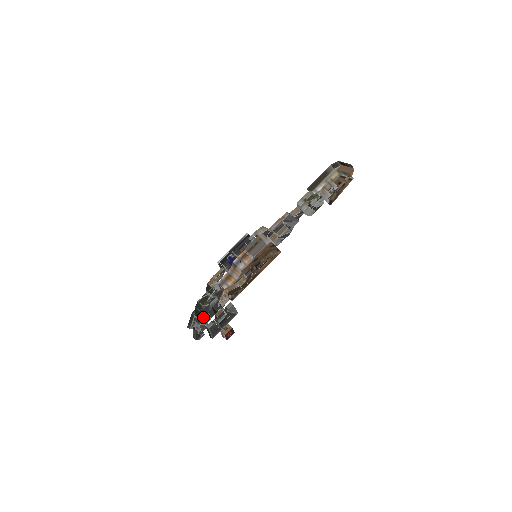
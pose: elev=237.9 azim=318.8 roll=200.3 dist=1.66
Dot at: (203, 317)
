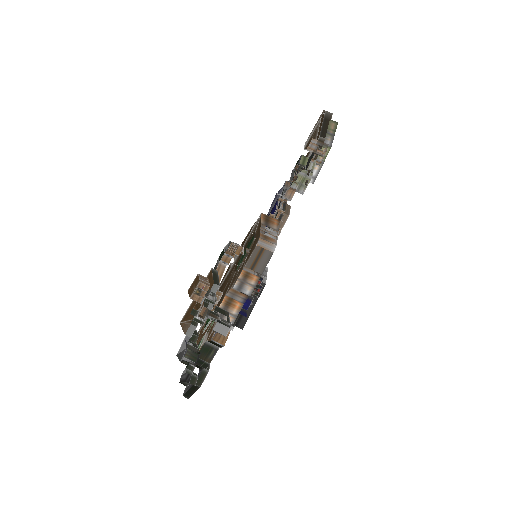
Dot at: (189, 344)
